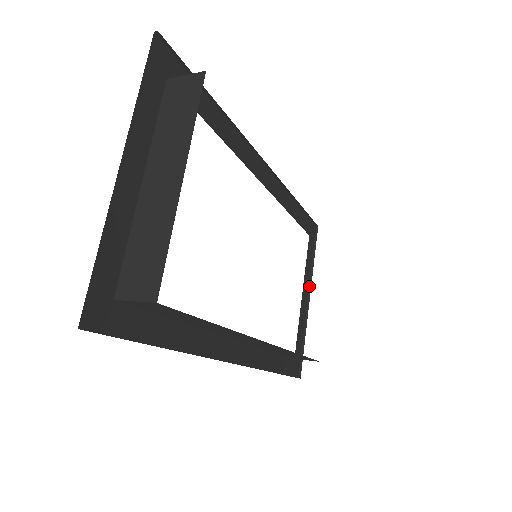
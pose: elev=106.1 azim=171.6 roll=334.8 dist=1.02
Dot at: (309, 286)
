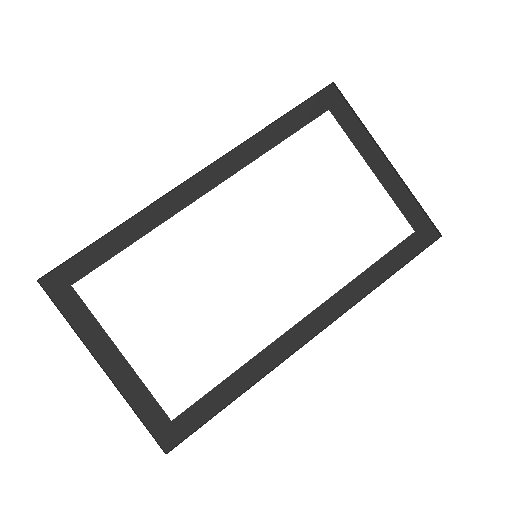
Dot at: (378, 147)
